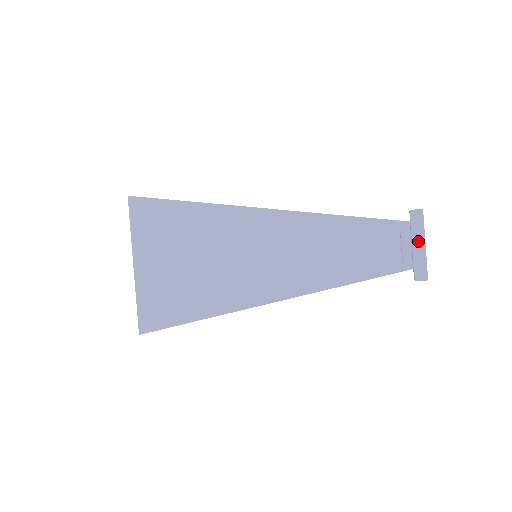
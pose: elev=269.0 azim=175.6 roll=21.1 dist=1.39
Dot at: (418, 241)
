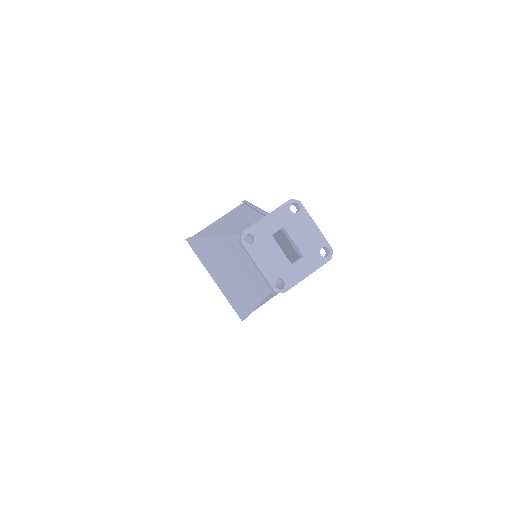
Dot at: (254, 263)
